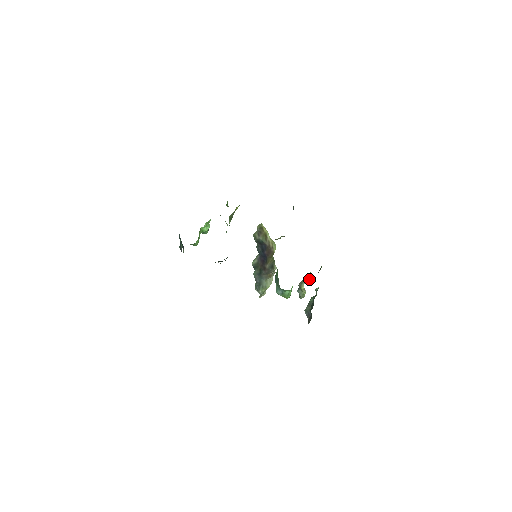
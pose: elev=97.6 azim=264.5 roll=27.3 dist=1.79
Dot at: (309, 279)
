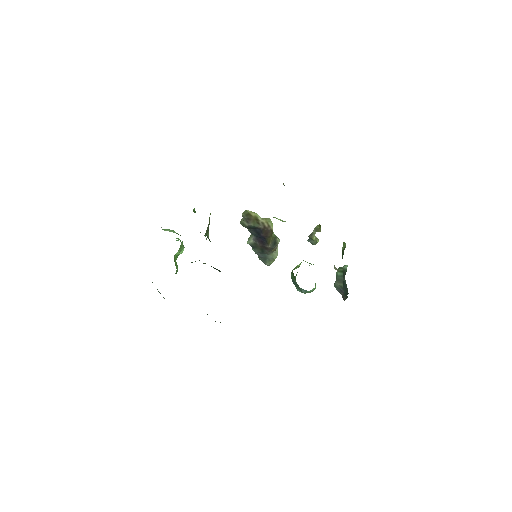
Dot at: (335, 268)
